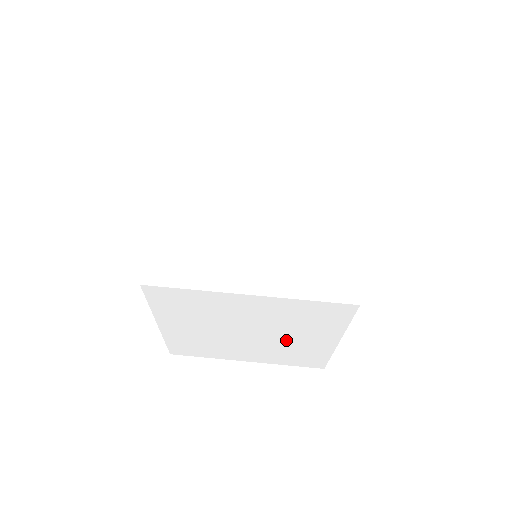
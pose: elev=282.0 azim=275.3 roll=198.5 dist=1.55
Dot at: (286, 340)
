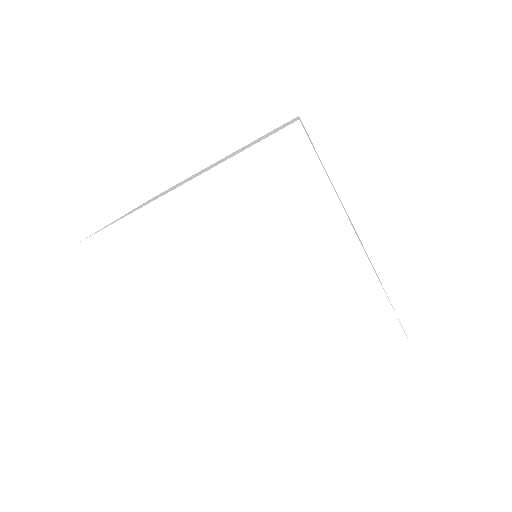
Dot at: occluded
